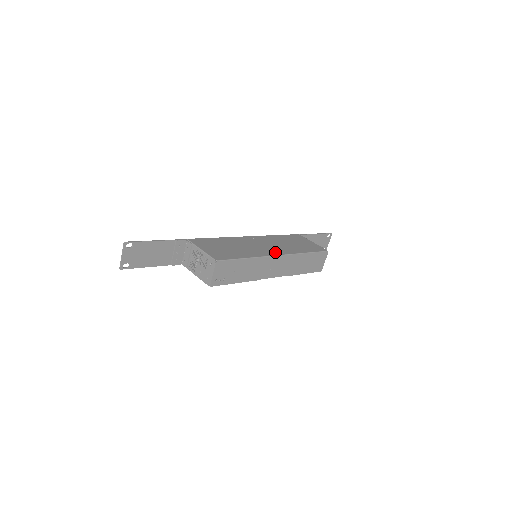
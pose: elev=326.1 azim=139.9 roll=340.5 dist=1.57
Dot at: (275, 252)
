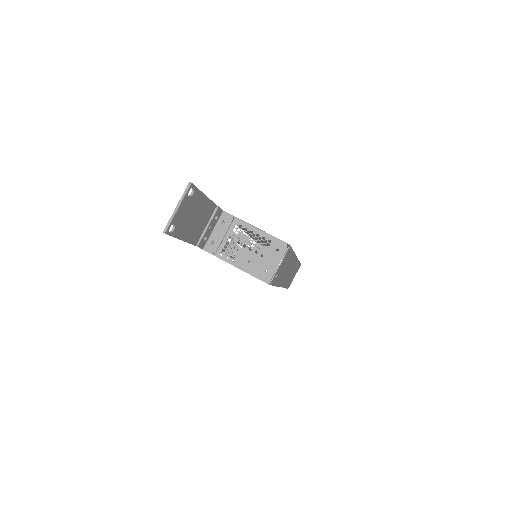
Dot at: occluded
